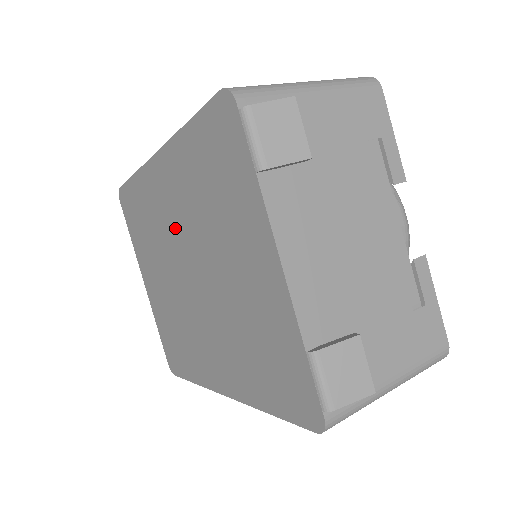
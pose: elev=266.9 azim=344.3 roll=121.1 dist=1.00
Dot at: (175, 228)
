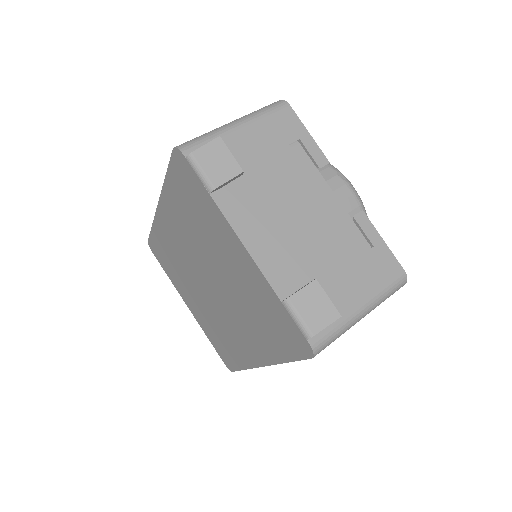
Dot at: (187, 254)
